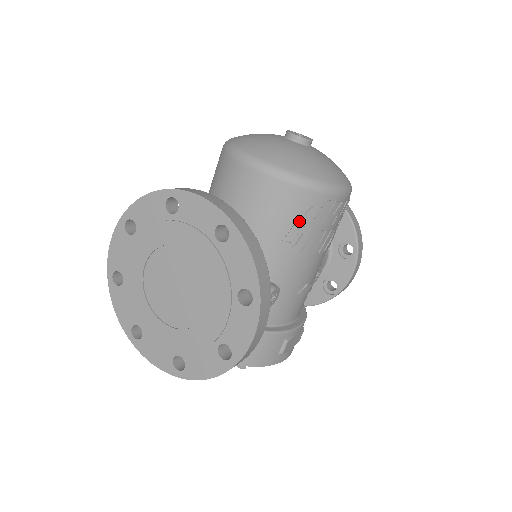
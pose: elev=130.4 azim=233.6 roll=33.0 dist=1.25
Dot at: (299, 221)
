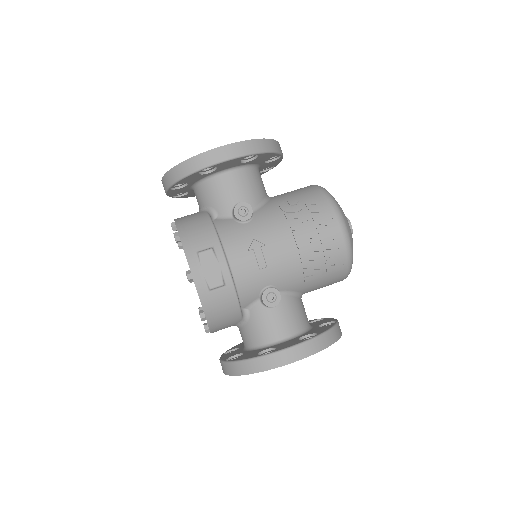
Dot at: (302, 201)
